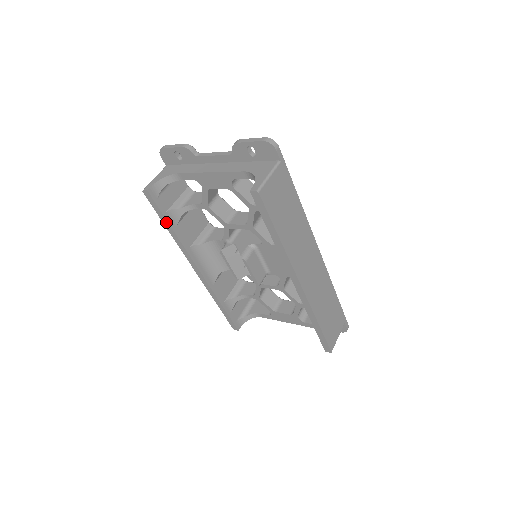
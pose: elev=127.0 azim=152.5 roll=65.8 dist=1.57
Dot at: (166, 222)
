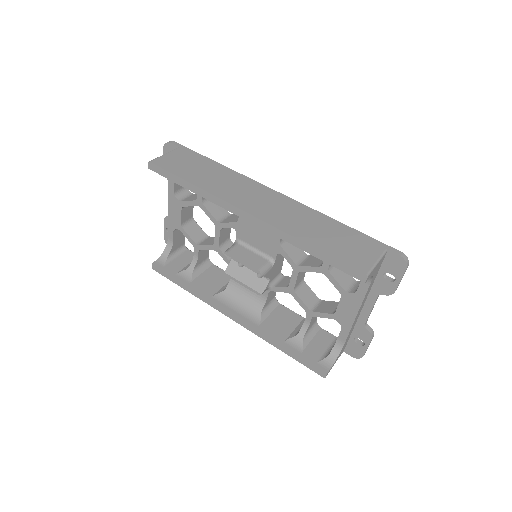
Dot at: (179, 283)
